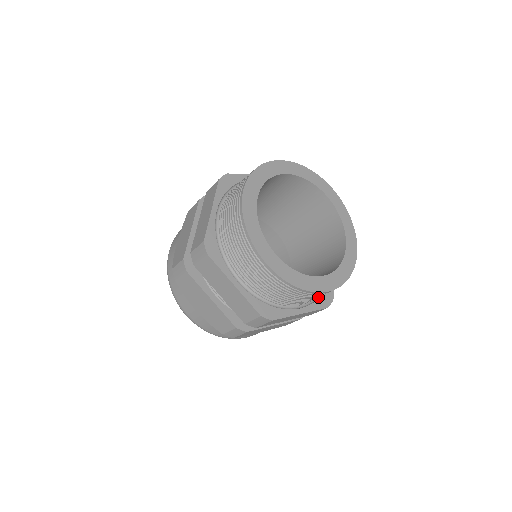
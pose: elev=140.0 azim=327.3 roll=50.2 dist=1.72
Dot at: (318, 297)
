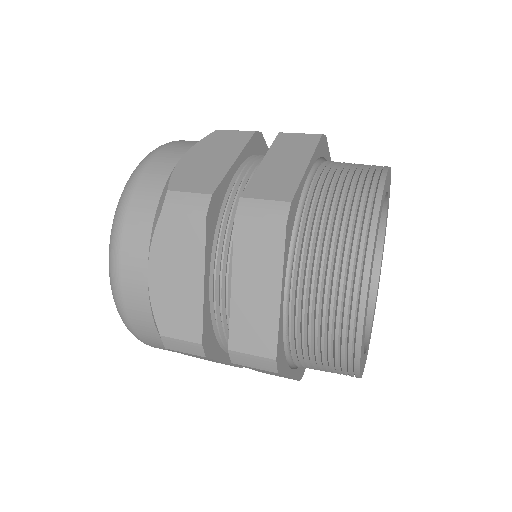
Dot at: (329, 371)
